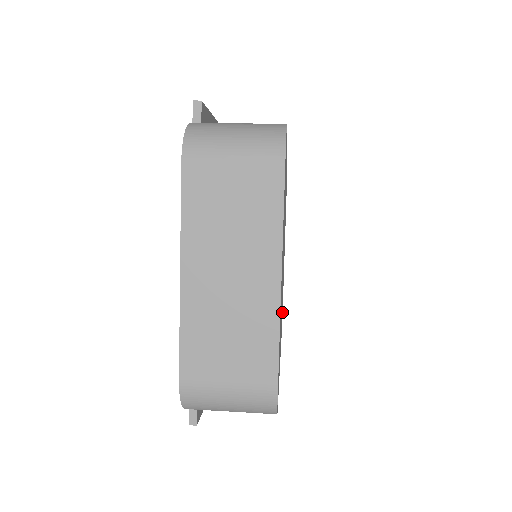
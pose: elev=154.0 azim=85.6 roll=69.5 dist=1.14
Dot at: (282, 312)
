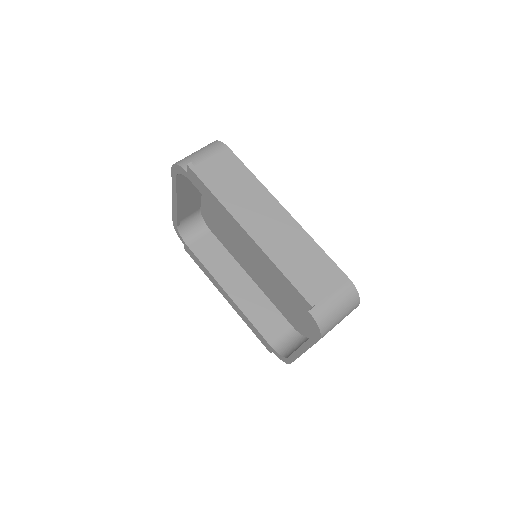
Dot at: occluded
